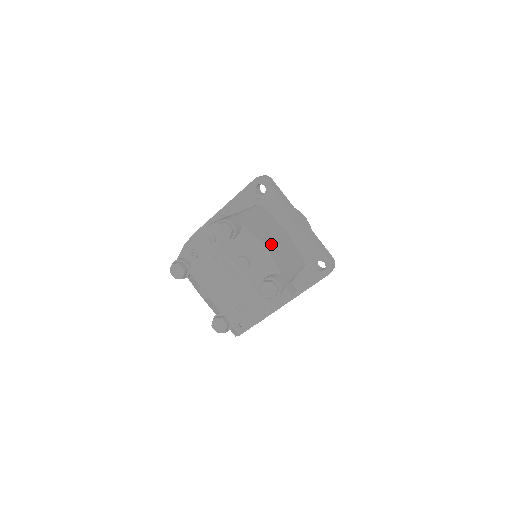
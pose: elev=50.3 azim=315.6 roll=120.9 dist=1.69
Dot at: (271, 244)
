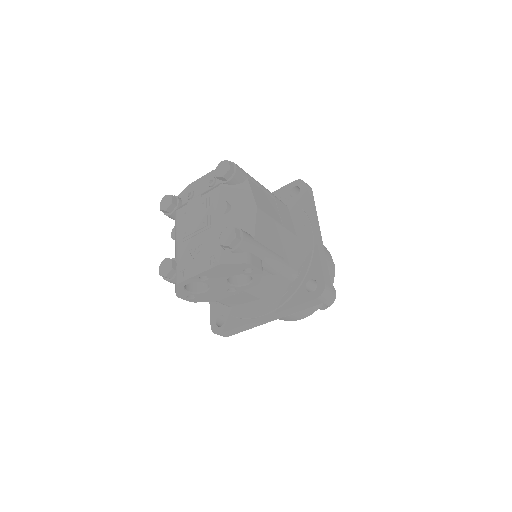
Dot at: (265, 215)
